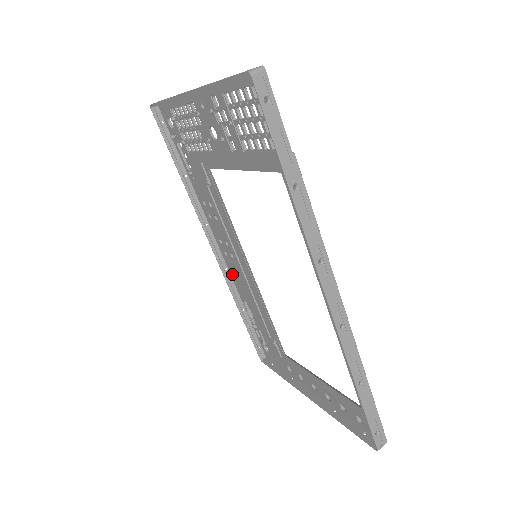
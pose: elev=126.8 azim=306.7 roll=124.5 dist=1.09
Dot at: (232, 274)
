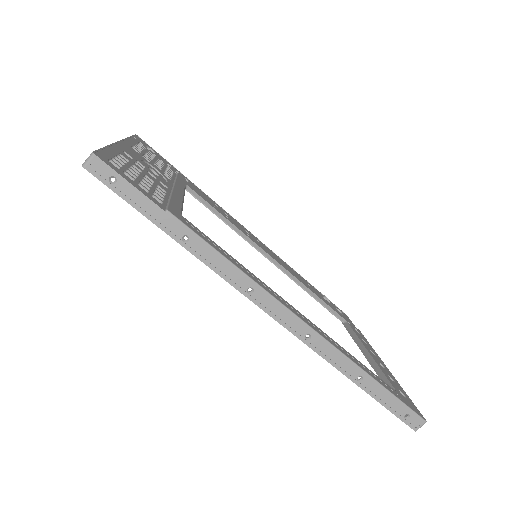
Dot at: occluded
